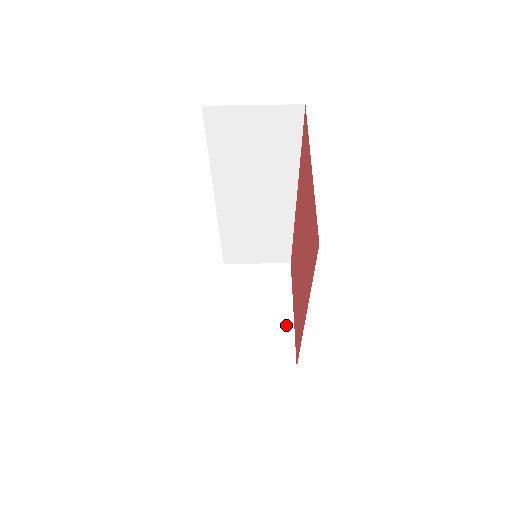
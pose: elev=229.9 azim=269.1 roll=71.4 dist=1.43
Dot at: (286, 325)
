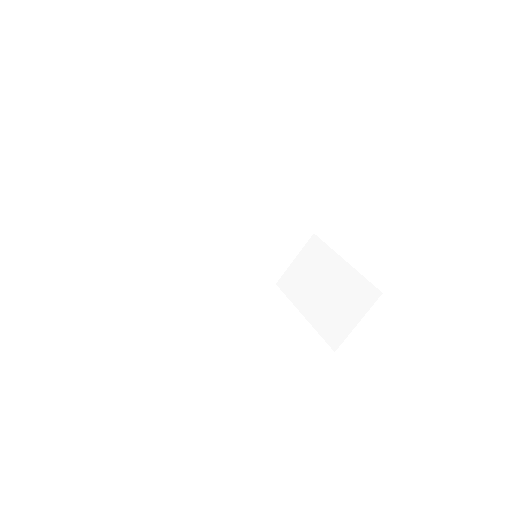
Dot at: (349, 275)
